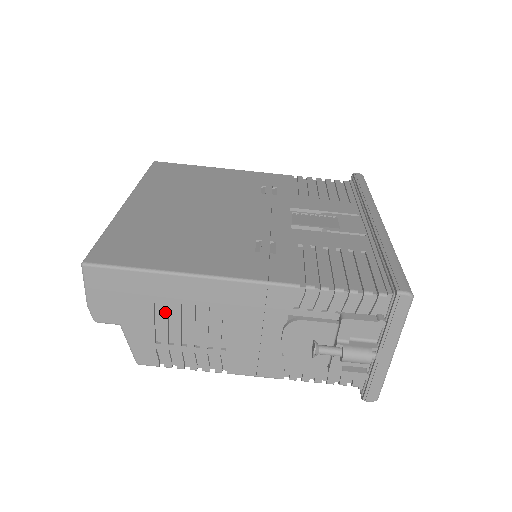
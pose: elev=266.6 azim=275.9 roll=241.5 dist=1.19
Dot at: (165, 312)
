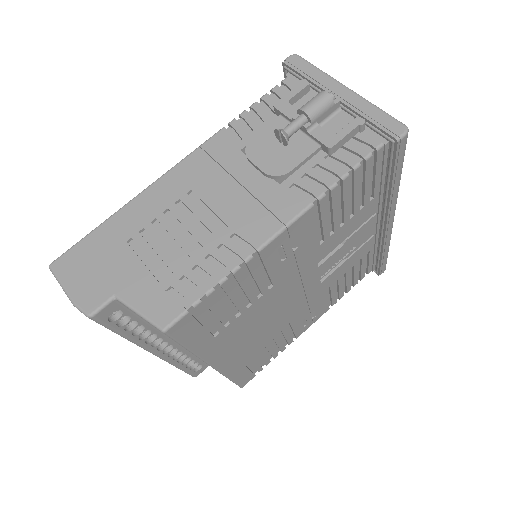
Dot at: (144, 243)
